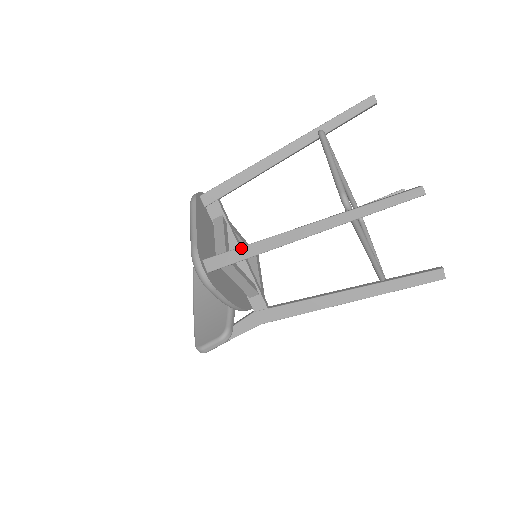
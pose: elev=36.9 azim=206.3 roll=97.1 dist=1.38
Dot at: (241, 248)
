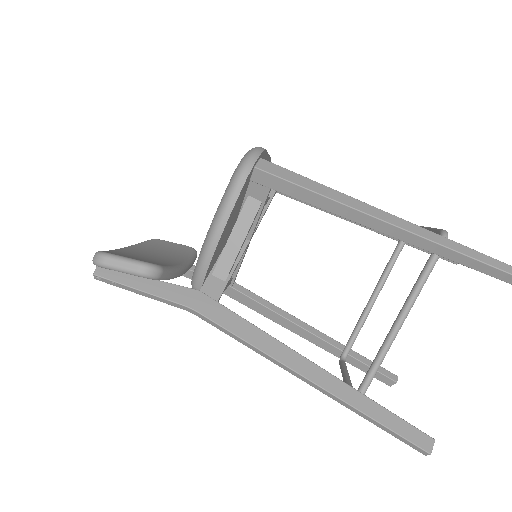
Dot at: (312, 180)
